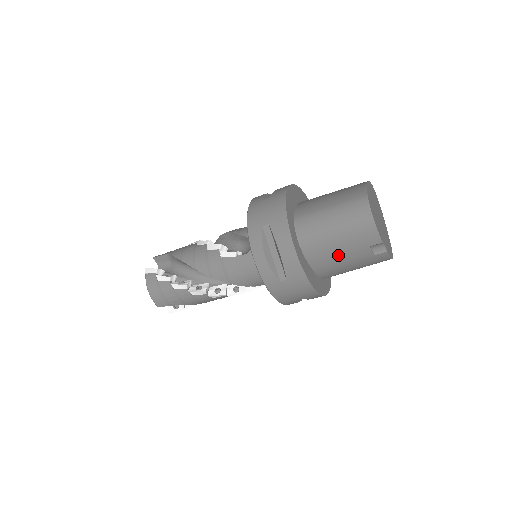
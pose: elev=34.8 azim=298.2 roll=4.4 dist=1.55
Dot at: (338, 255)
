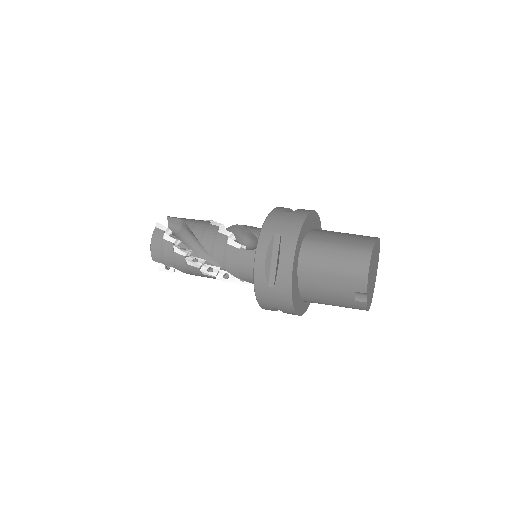
Dot at: (326, 287)
